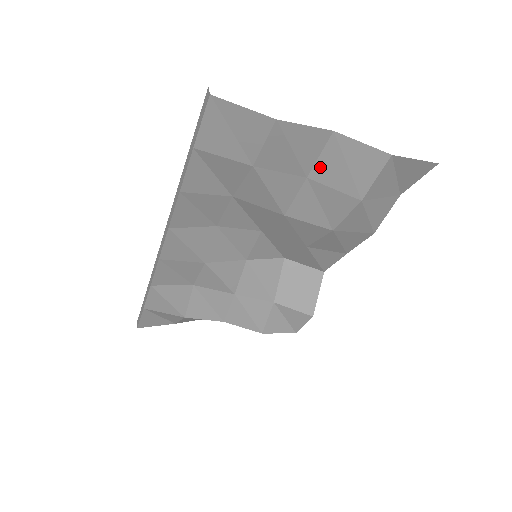
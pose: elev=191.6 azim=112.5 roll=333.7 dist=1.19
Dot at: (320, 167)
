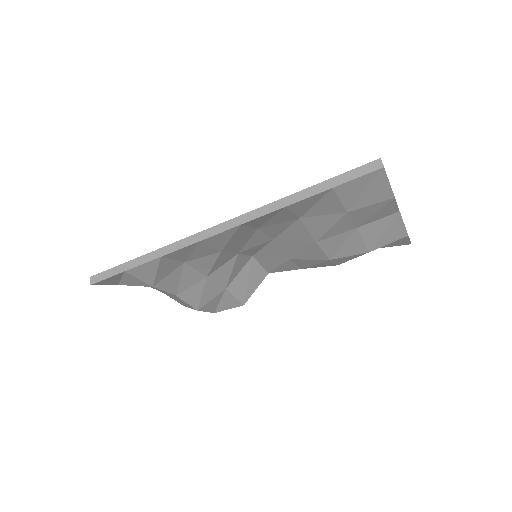
Dot at: (370, 226)
